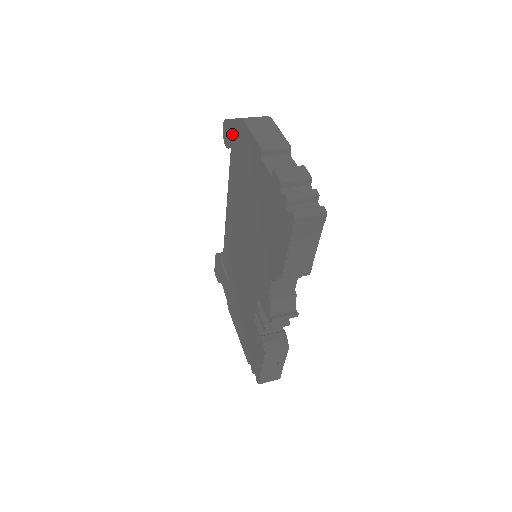
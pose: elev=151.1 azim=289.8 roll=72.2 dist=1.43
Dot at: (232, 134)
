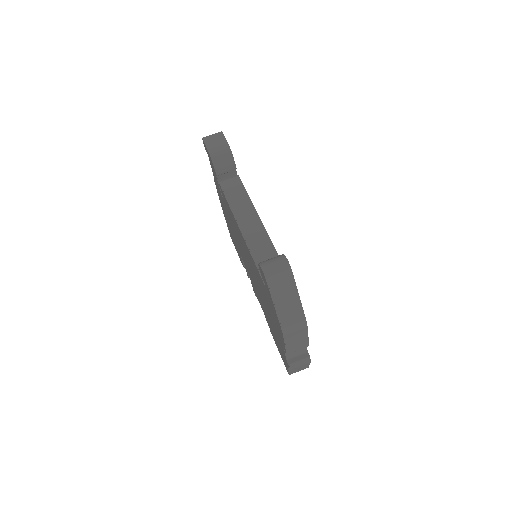
Dot at: (269, 296)
